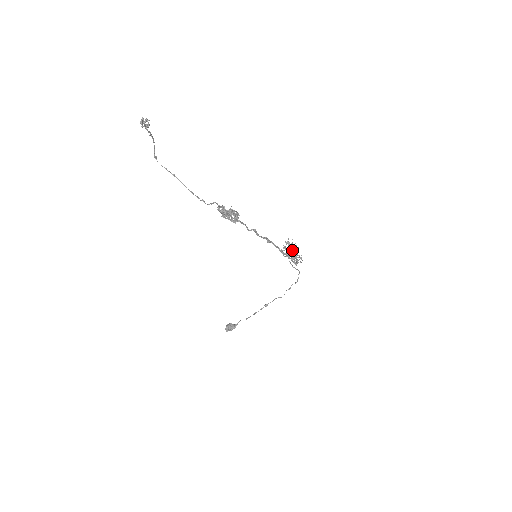
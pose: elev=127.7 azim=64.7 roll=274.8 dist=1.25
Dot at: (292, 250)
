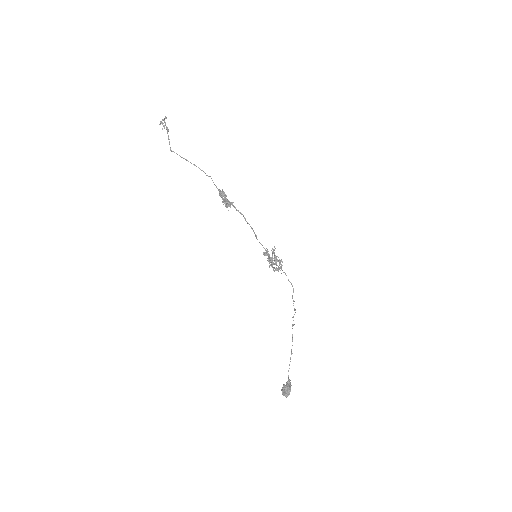
Dot at: occluded
